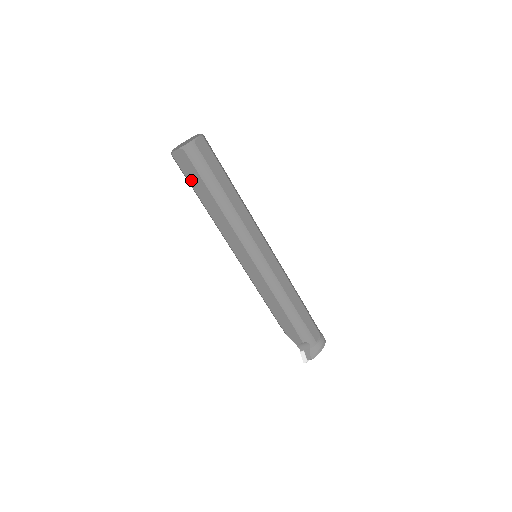
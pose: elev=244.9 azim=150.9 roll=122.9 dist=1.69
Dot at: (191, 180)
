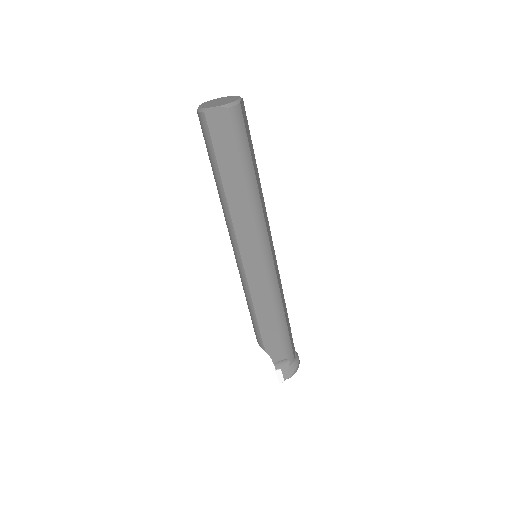
Dot at: (219, 150)
